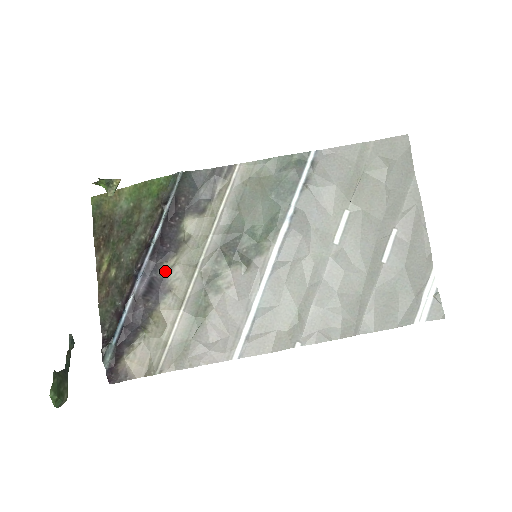
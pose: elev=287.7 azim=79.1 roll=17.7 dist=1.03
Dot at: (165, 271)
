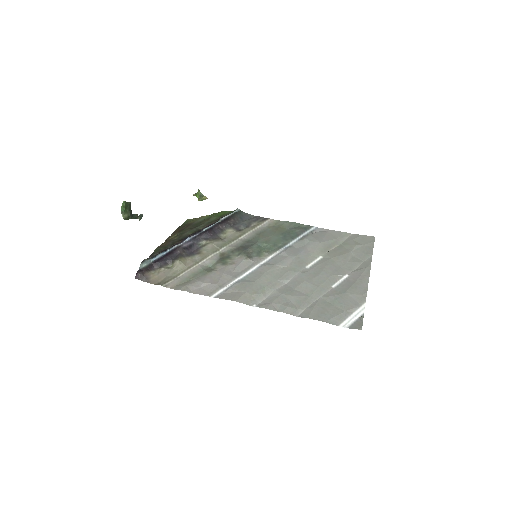
Dot at: (202, 245)
